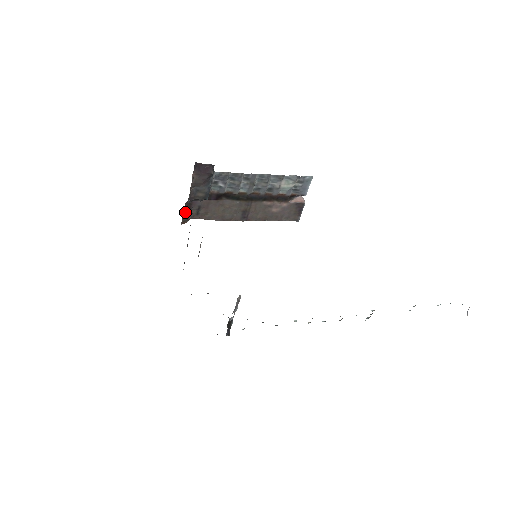
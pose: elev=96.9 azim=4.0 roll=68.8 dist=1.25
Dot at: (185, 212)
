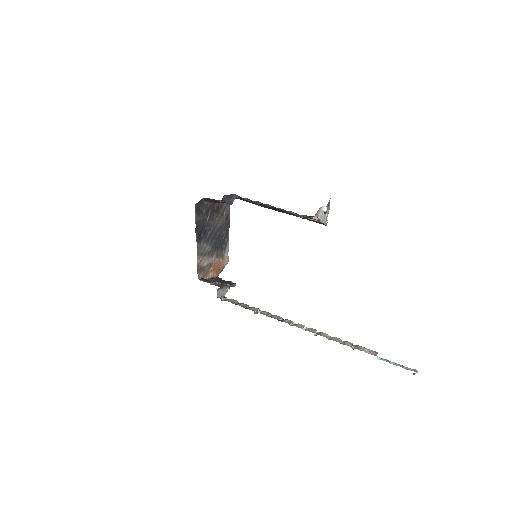
Dot at: occluded
